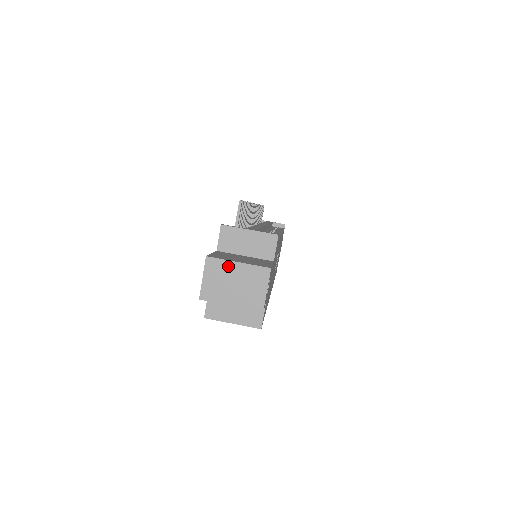
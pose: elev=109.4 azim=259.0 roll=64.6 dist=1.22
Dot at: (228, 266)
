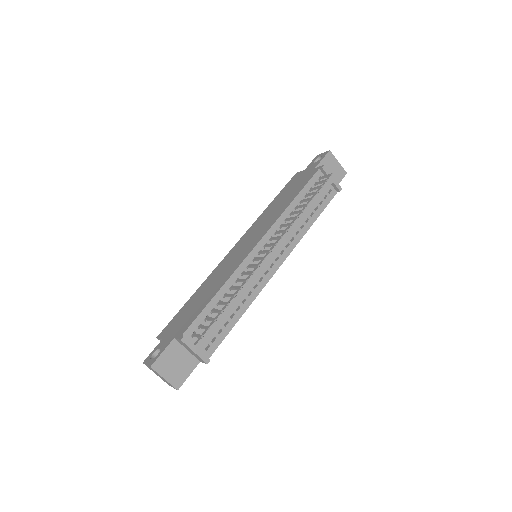
Dot at: (159, 375)
